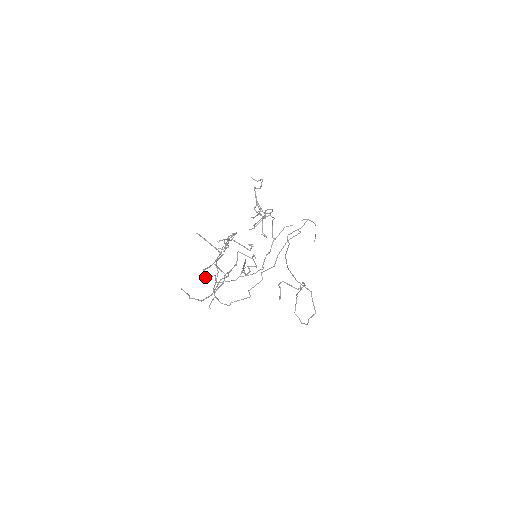
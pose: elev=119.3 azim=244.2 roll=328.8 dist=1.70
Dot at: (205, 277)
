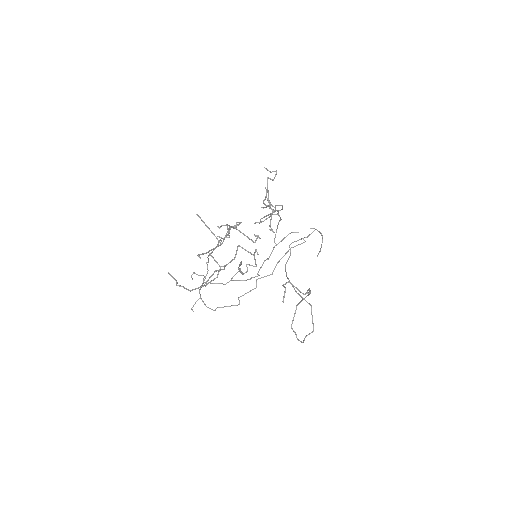
Dot at: occluded
